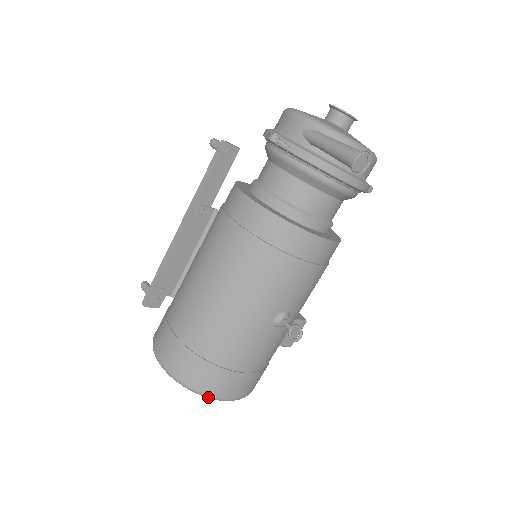
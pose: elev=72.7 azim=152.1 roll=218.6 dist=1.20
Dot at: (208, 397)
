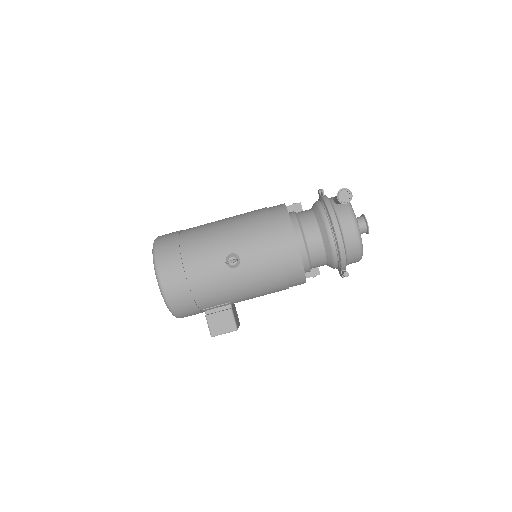
Dot at: (154, 260)
